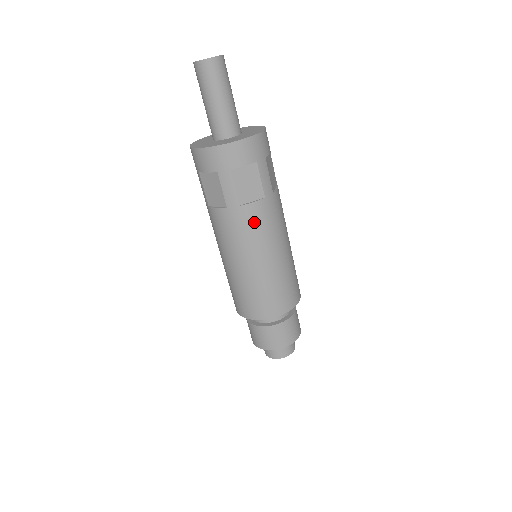
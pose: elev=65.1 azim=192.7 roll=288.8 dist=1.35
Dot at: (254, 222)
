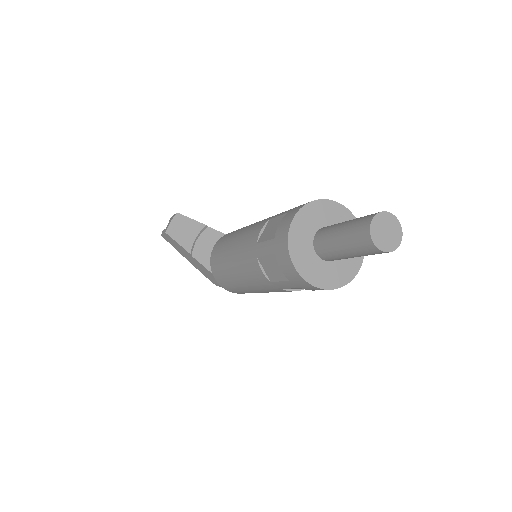
Dot at: occluded
